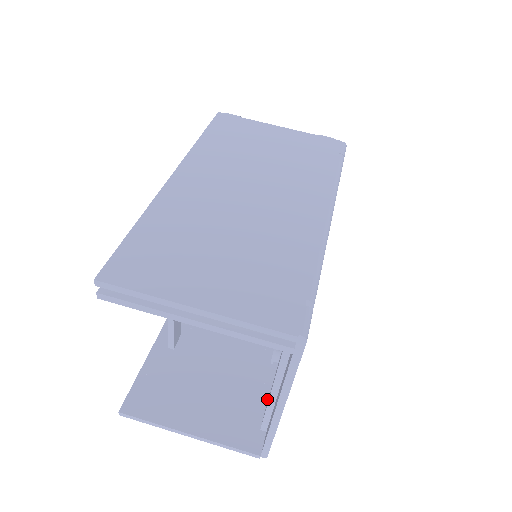
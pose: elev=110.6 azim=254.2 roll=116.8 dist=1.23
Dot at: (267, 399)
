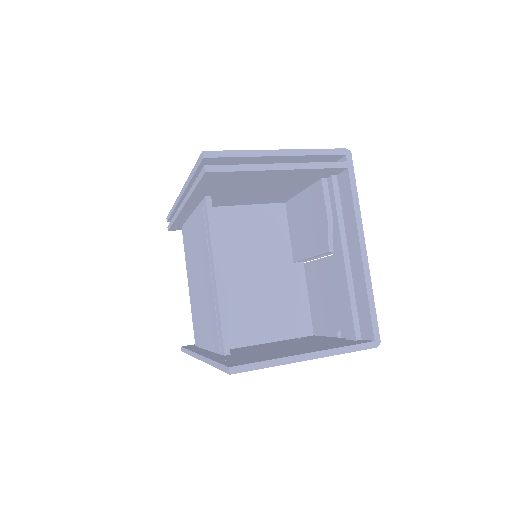
Dot at: (339, 339)
